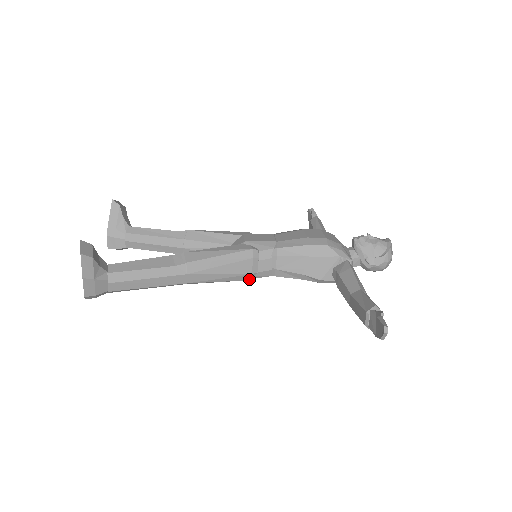
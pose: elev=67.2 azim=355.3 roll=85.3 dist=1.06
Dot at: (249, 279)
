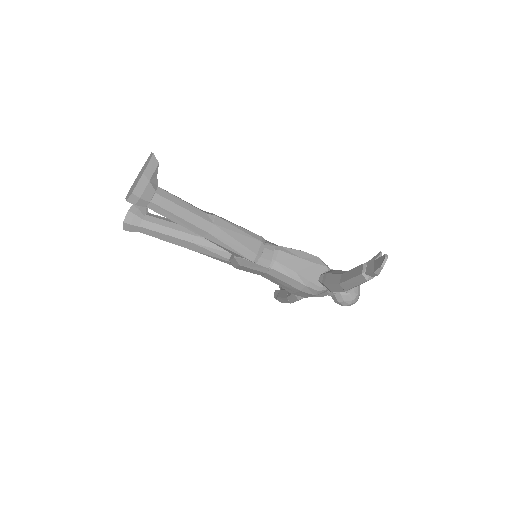
Dot at: (252, 260)
